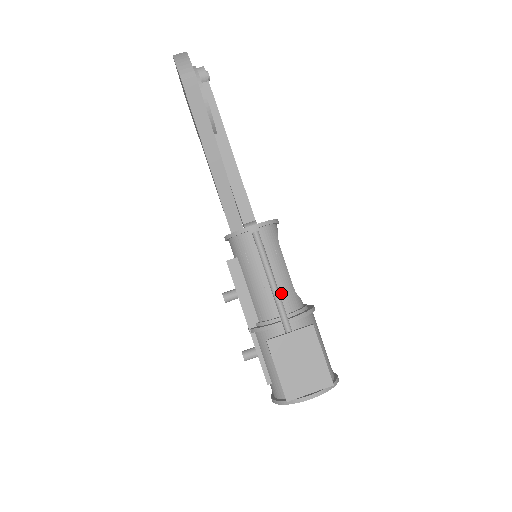
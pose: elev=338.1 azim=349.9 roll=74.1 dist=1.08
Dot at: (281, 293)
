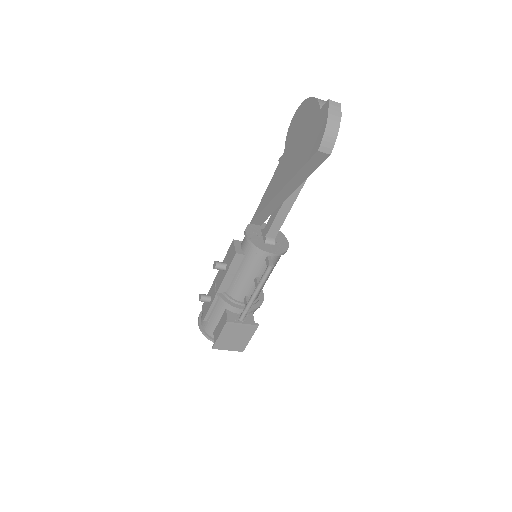
Dot at: occluded
